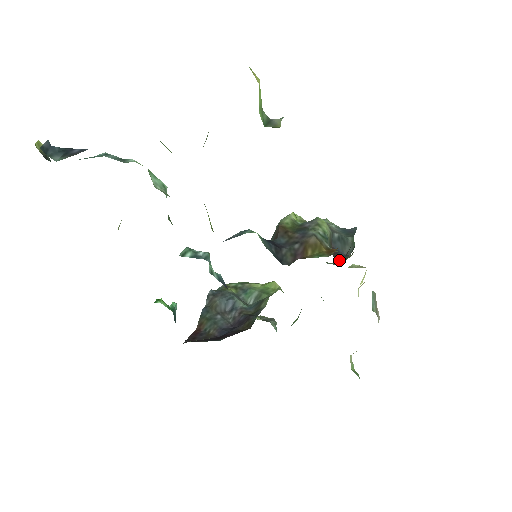
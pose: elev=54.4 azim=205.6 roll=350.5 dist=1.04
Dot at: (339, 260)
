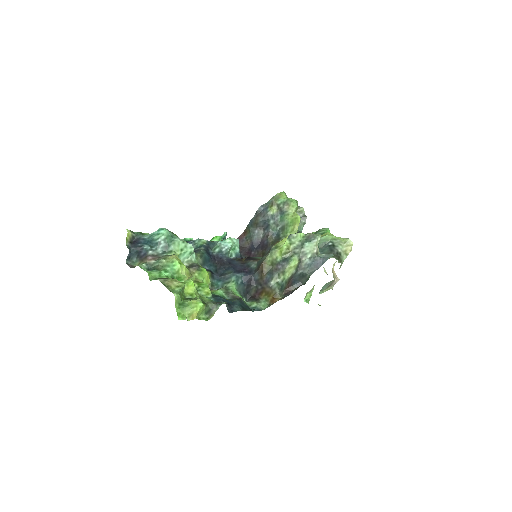
Dot at: (325, 251)
